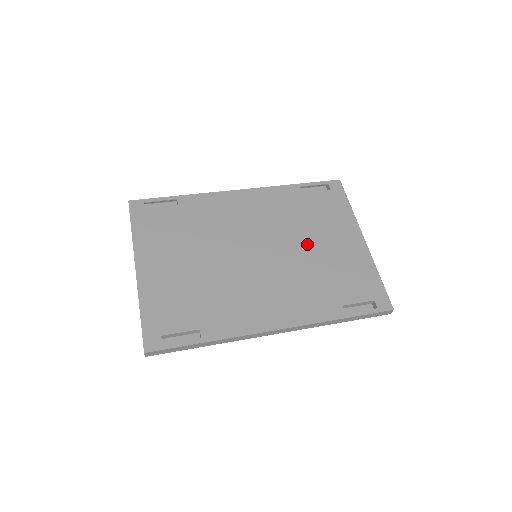
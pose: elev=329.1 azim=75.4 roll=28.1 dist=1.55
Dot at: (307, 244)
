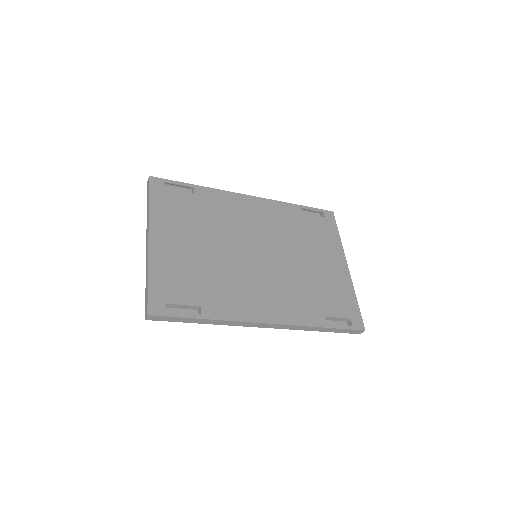
Dot at: (301, 257)
